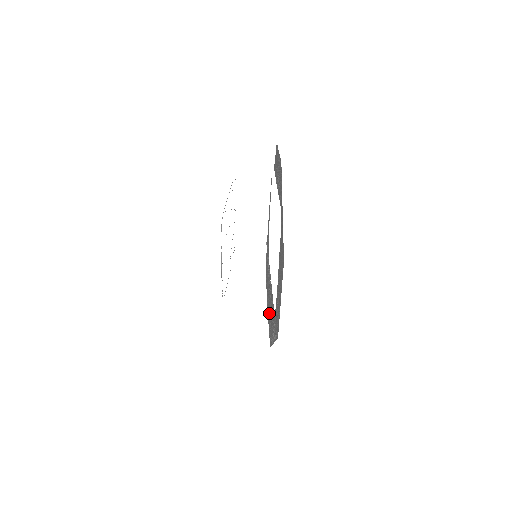
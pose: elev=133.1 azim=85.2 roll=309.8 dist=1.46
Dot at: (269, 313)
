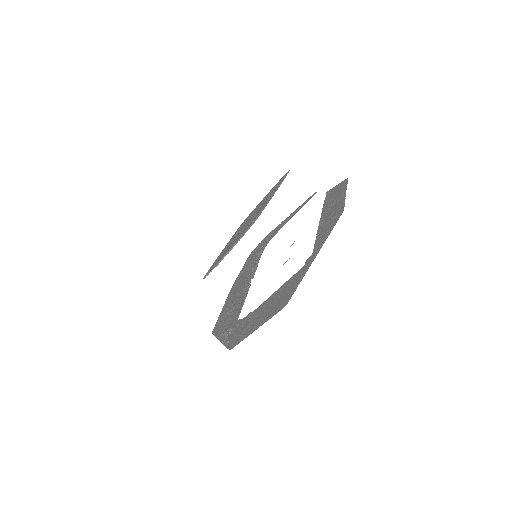
Dot at: (230, 302)
